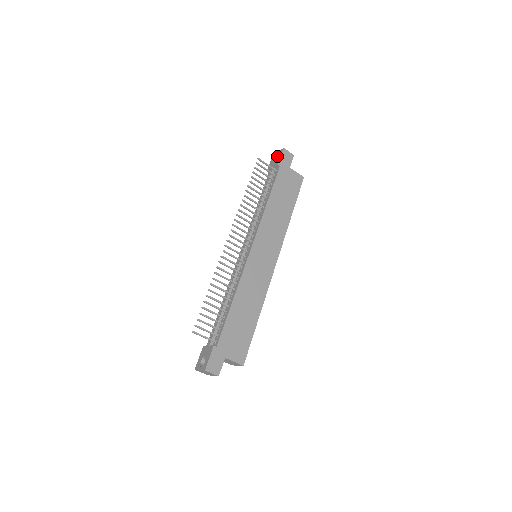
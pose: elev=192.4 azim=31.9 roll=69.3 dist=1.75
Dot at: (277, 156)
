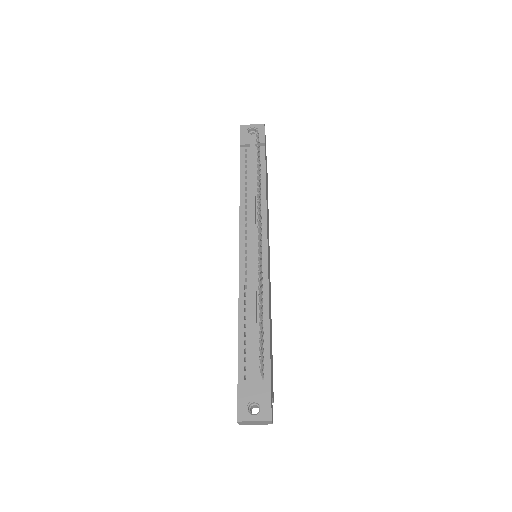
Dot at: (250, 129)
